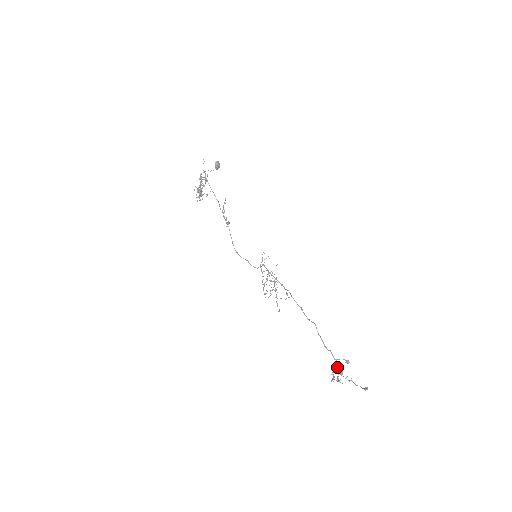
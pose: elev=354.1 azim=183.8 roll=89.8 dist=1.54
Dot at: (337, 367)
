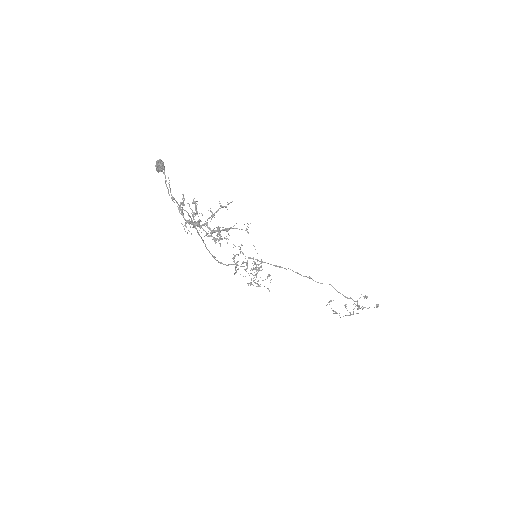
Dot at: (355, 306)
